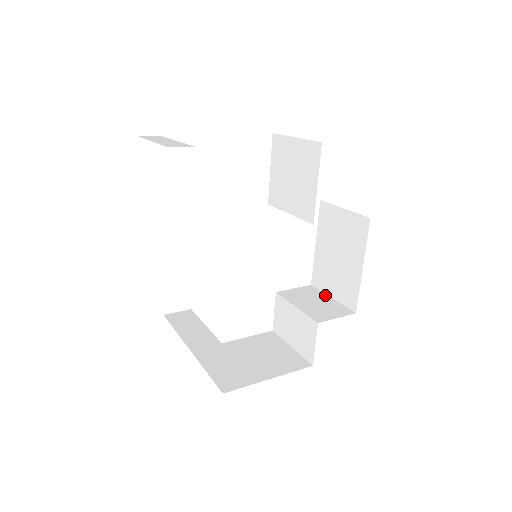
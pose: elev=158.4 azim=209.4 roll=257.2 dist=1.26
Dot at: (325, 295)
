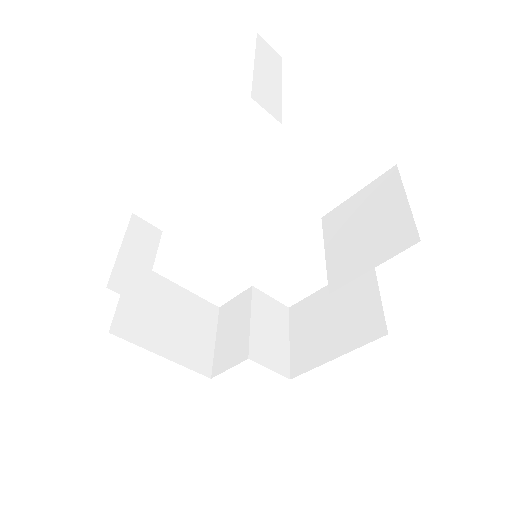
Dot at: (288, 332)
